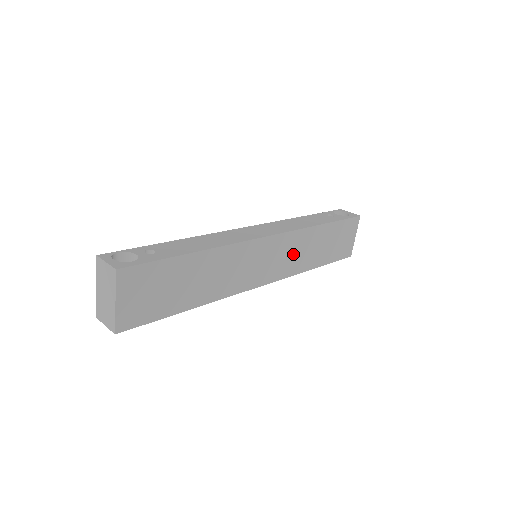
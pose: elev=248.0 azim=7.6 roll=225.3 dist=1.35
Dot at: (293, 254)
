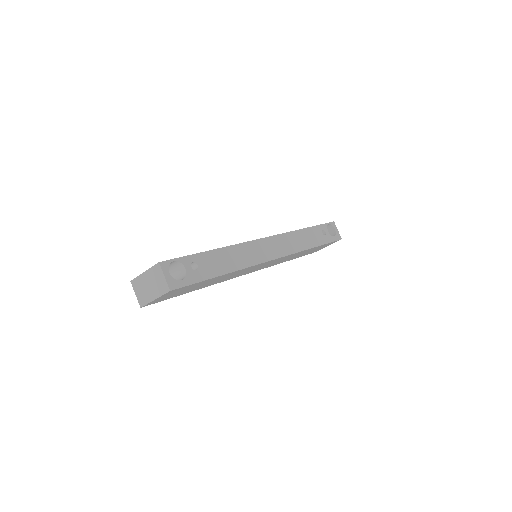
Dot at: (280, 260)
